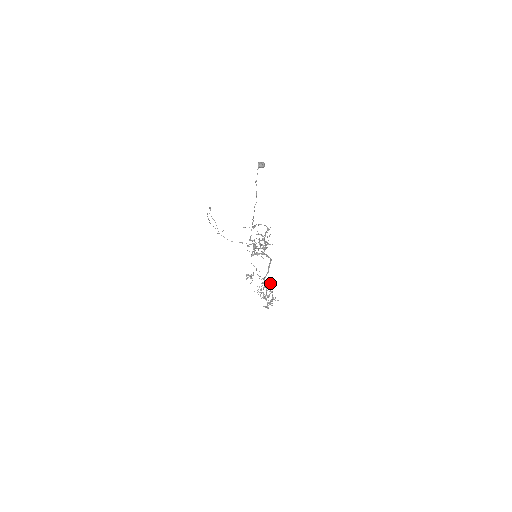
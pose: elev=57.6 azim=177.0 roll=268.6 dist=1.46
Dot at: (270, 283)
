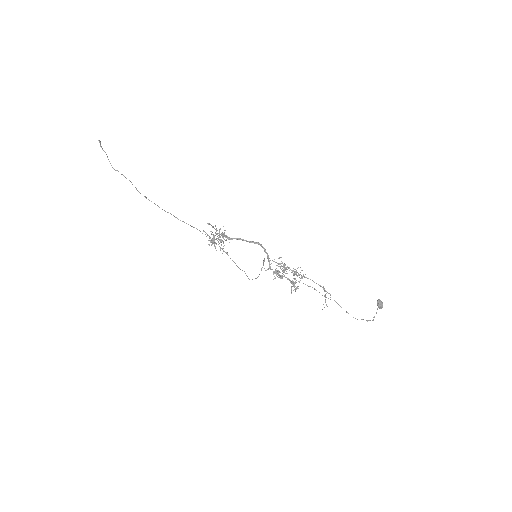
Dot at: occluded
